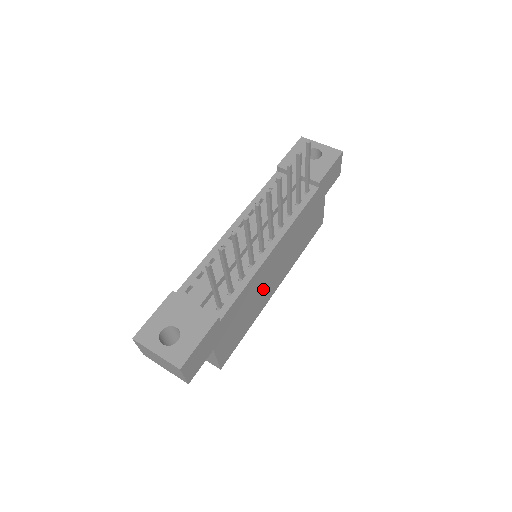
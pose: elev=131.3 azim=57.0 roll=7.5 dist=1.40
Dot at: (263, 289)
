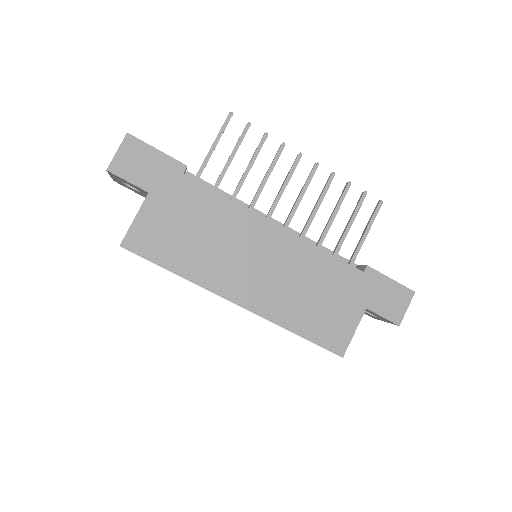
Dot at: (230, 256)
